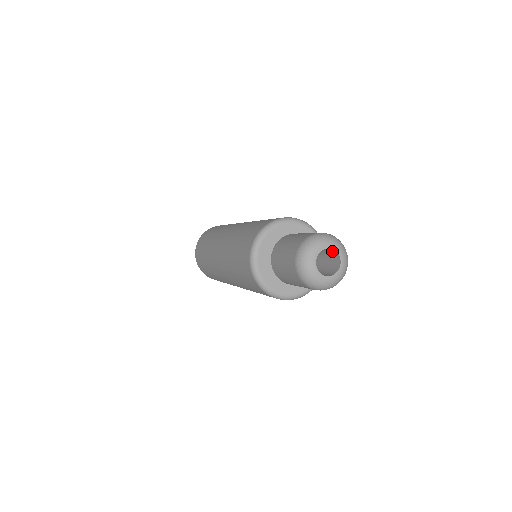
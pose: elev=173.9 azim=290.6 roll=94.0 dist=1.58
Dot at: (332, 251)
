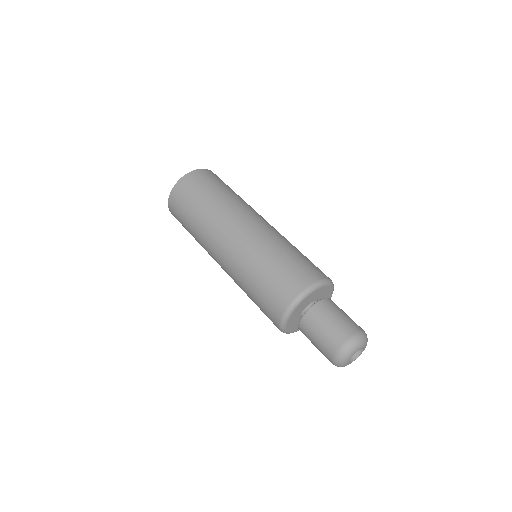
Dot at: occluded
